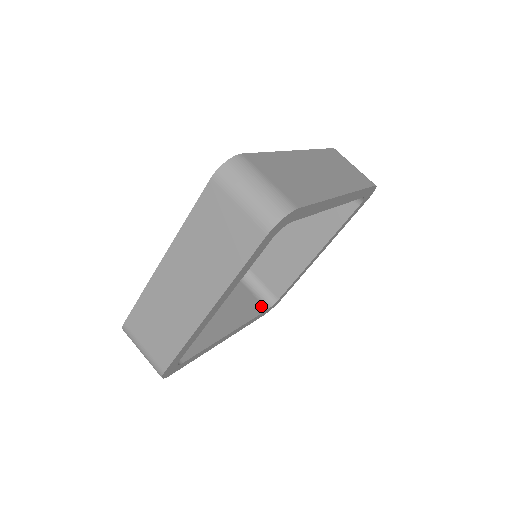
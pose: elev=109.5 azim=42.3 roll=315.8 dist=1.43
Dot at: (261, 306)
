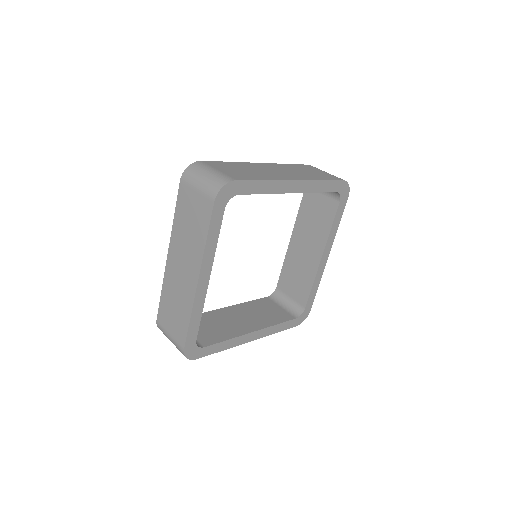
Dot at: (290, 316)
